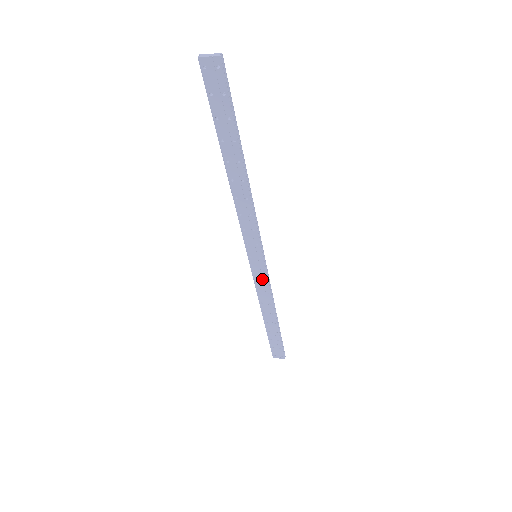
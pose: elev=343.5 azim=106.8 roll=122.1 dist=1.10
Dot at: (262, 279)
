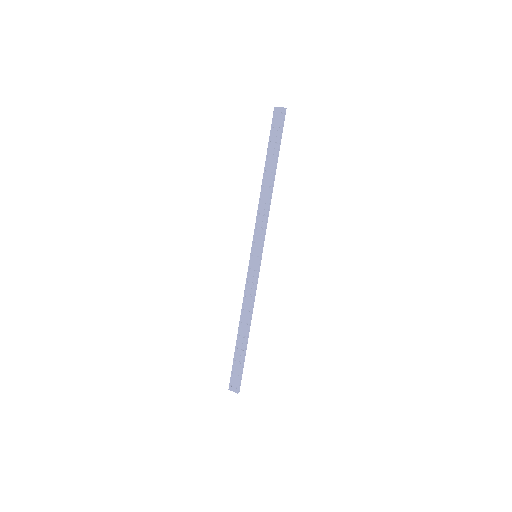
Dot at: (252, 280)
